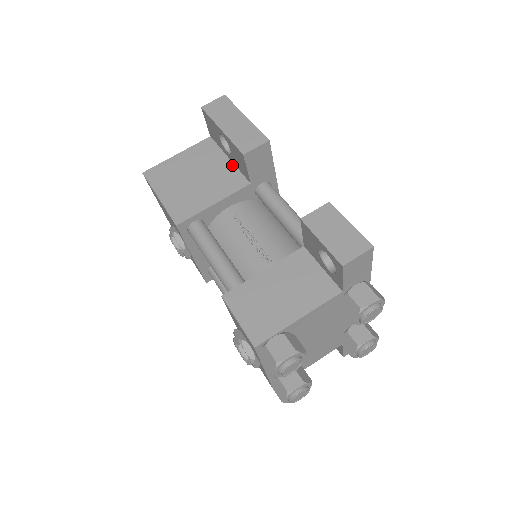
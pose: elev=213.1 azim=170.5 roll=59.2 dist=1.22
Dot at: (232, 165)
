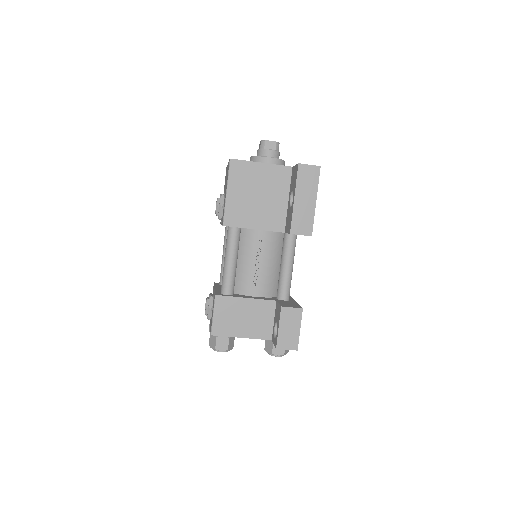
Dot at: (286, 207)
